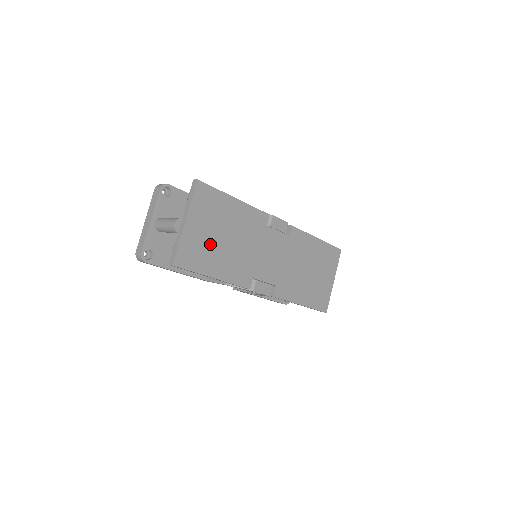
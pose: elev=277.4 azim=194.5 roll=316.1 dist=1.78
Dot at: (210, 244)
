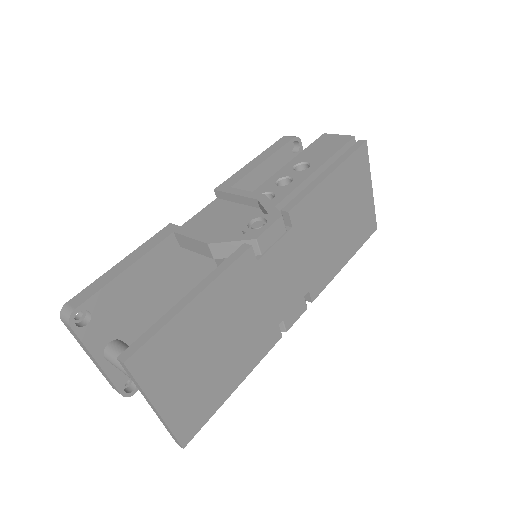
Dot at: (205, 377)
